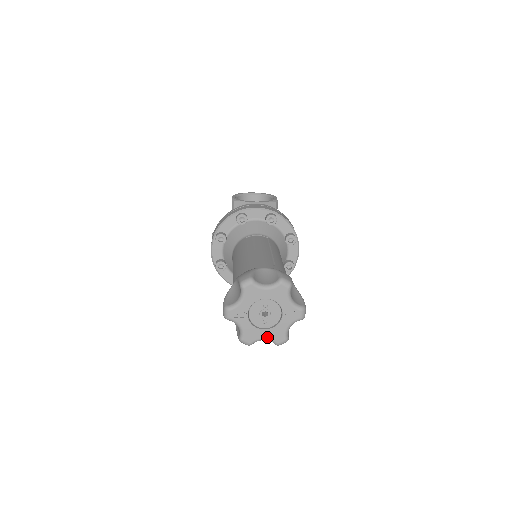
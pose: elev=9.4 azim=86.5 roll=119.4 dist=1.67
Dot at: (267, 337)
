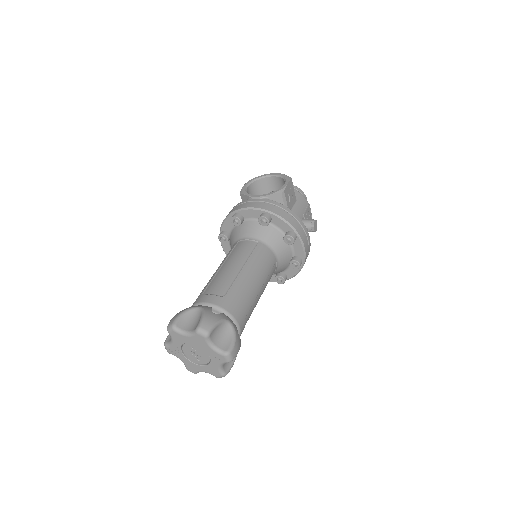
Dot at: (205, 371)
